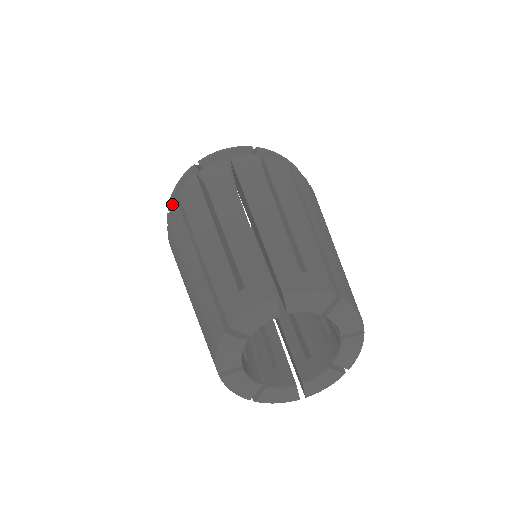
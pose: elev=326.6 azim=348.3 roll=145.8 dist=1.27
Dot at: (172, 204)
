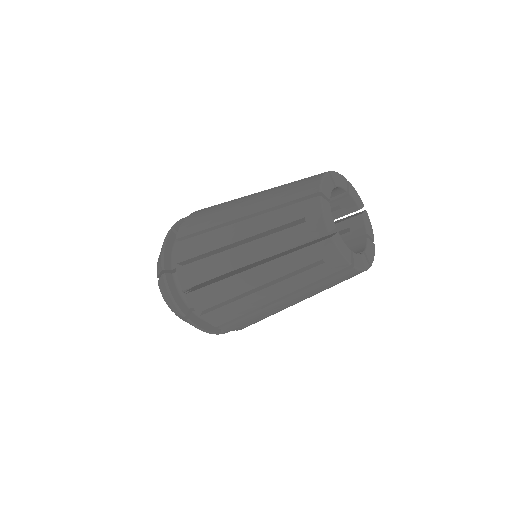
Dot at: (174, 248)
